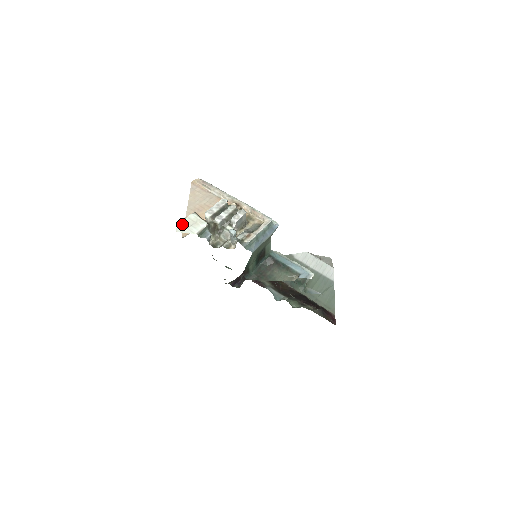
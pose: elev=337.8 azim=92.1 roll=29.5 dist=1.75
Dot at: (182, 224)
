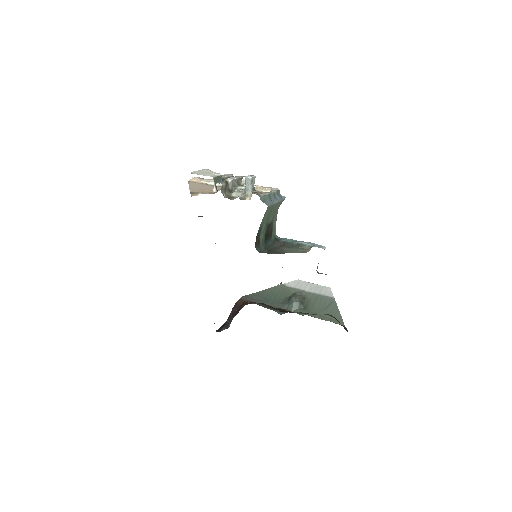
Dot at: (196, 172)
